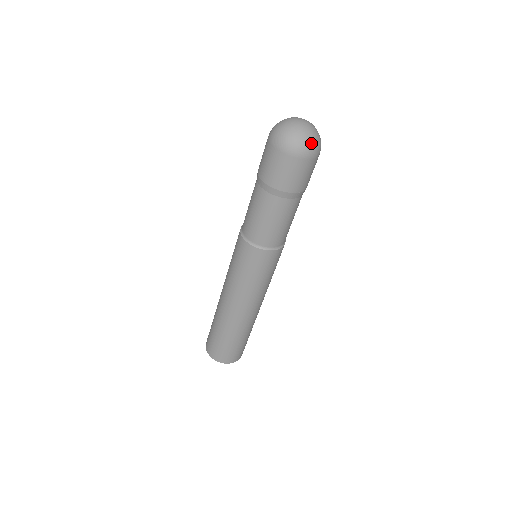
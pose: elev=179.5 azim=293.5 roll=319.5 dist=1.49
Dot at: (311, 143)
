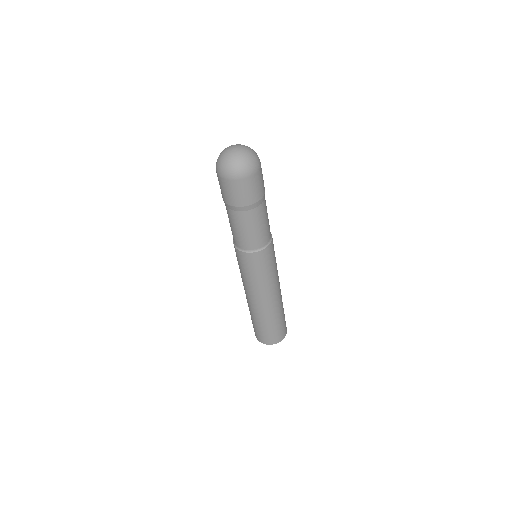
Dot at: (255, 154)
